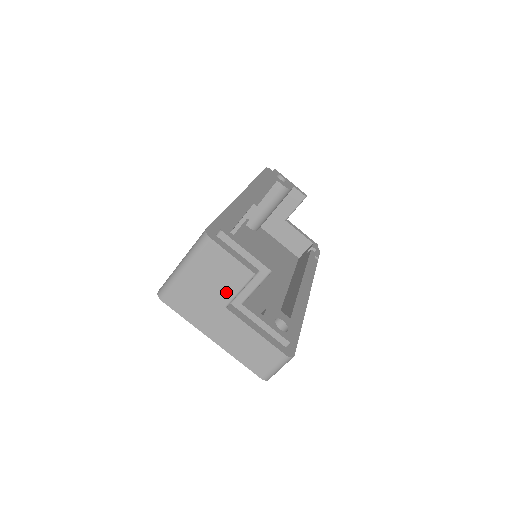
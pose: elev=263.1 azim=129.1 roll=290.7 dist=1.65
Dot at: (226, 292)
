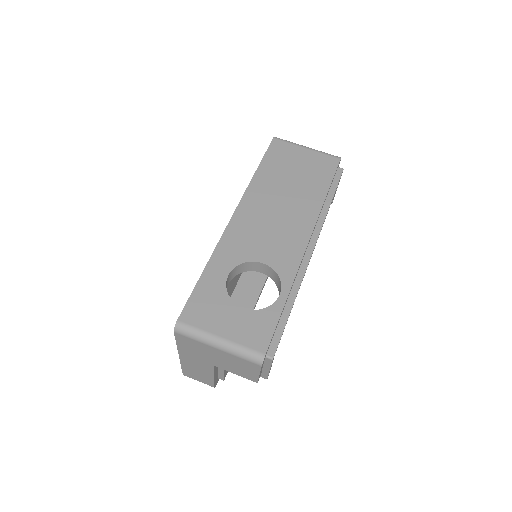
Dot at: (226, 368)
